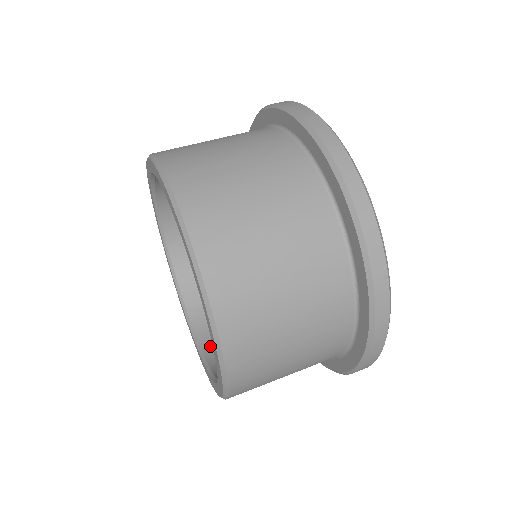
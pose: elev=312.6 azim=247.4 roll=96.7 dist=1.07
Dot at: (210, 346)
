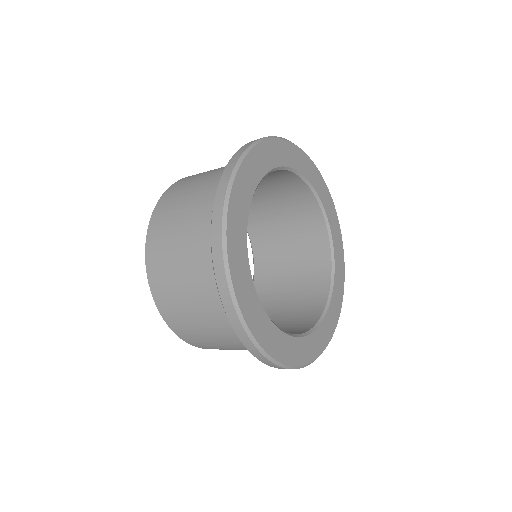
Dot at: occluded
